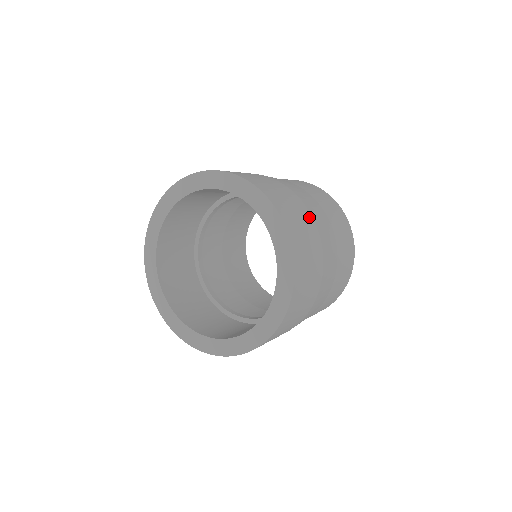
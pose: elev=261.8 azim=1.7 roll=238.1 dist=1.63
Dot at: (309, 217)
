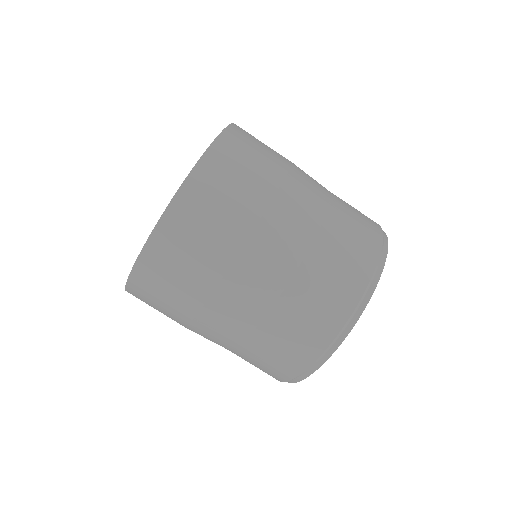
Dot at: (282, 165)
